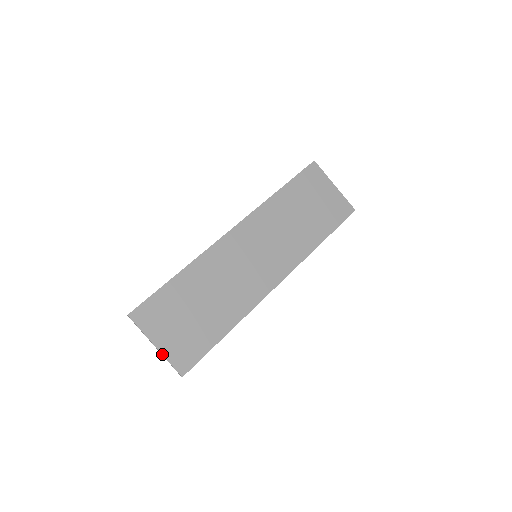
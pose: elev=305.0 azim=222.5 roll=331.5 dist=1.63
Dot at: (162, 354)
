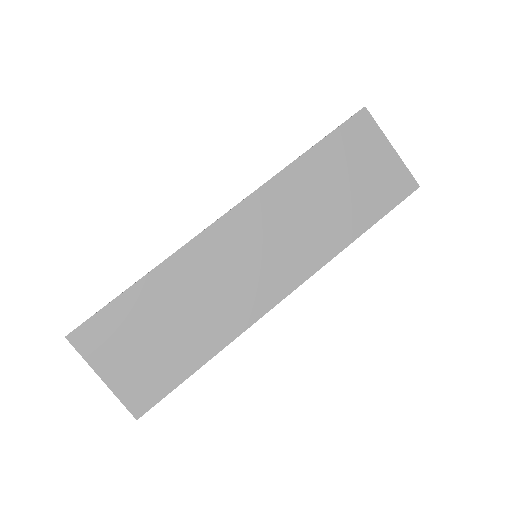
Dot at: (111, 390)
